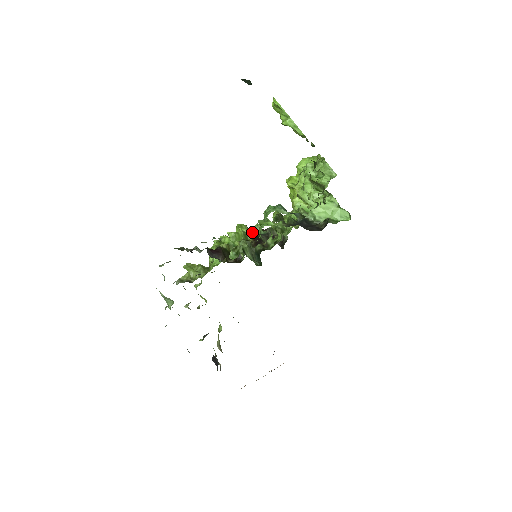
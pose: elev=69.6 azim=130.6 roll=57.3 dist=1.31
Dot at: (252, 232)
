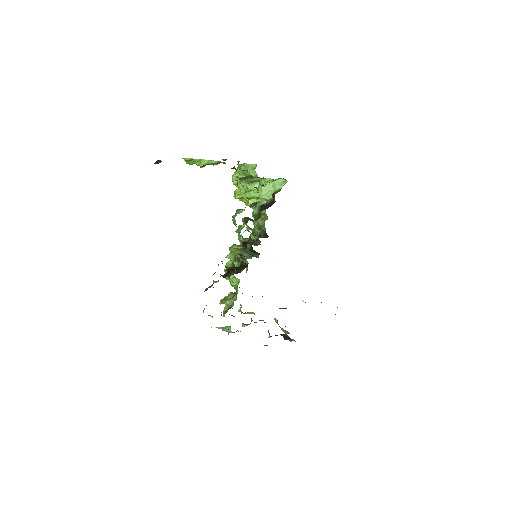
Dot at: occluded
